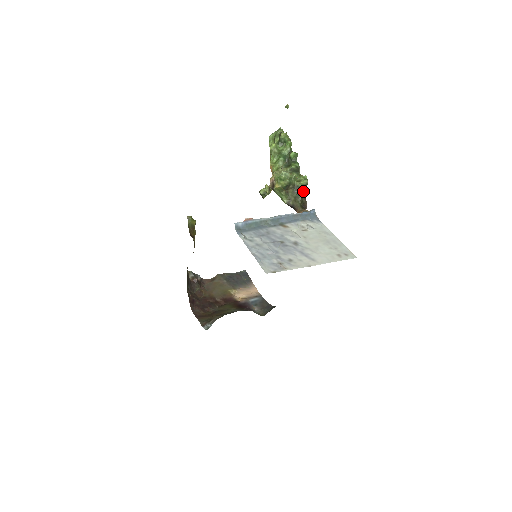
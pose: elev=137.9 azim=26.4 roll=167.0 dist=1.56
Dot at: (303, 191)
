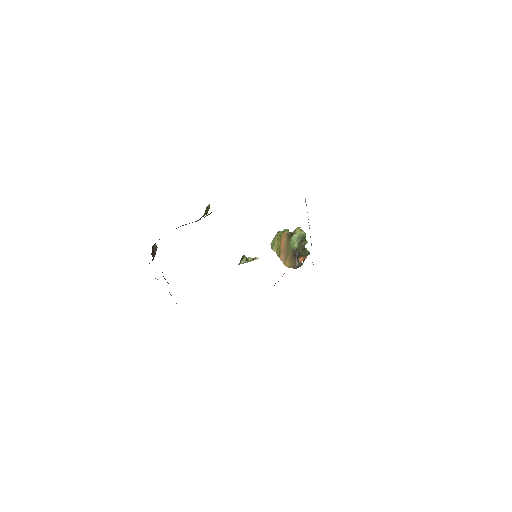
Dot at: (306, 255)
